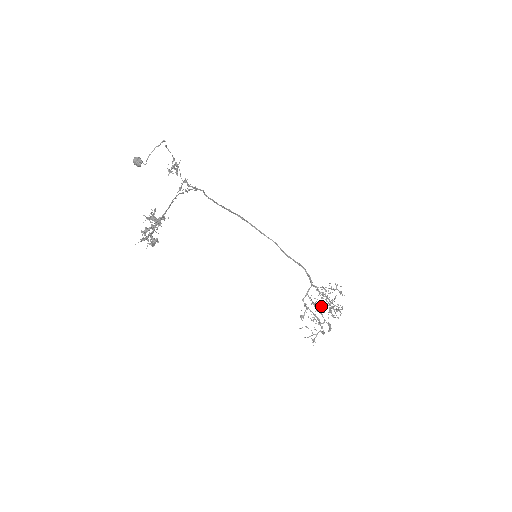
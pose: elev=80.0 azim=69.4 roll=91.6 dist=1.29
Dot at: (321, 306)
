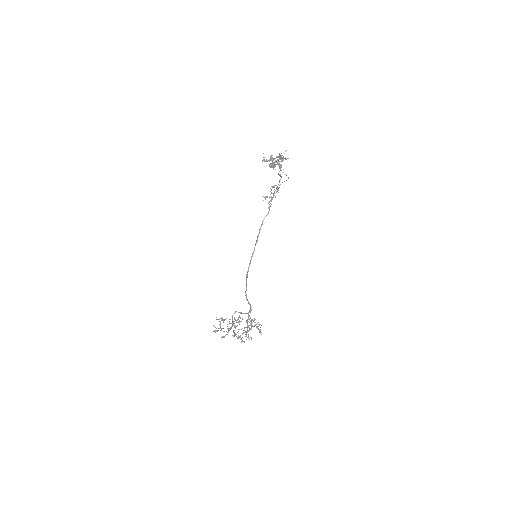
Dot at: occluded
